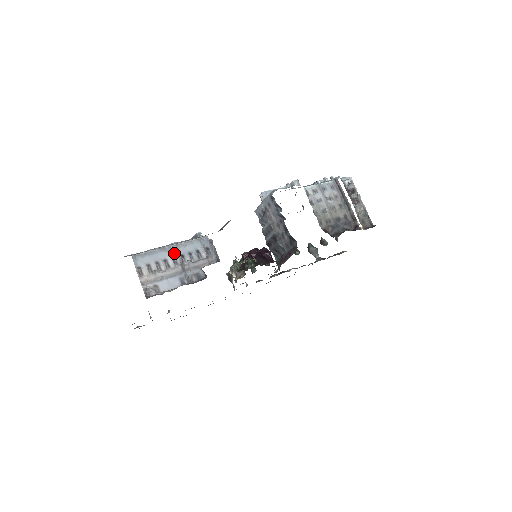
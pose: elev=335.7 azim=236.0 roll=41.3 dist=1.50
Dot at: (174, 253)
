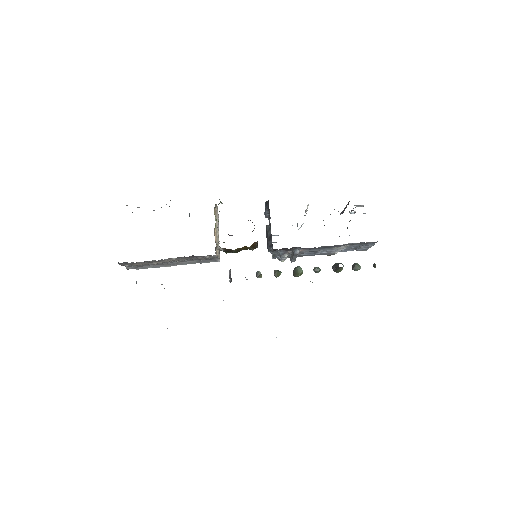
Dot at: occluded
